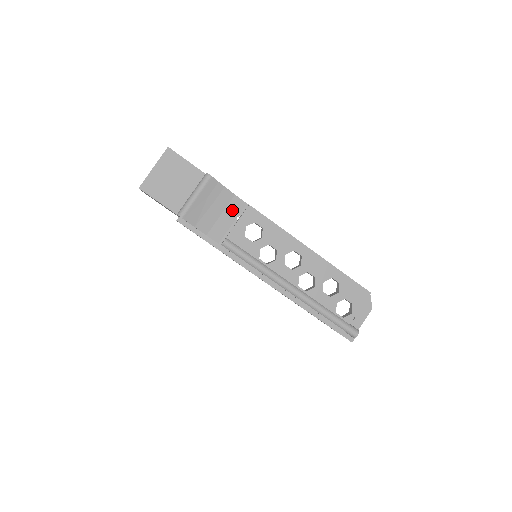
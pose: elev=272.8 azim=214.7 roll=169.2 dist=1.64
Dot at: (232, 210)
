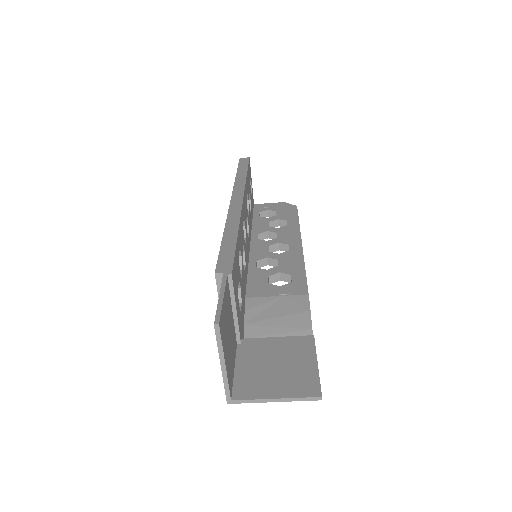
Dot at: occluded
